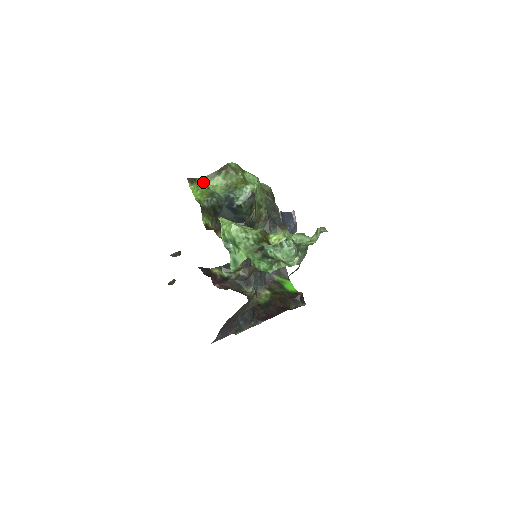
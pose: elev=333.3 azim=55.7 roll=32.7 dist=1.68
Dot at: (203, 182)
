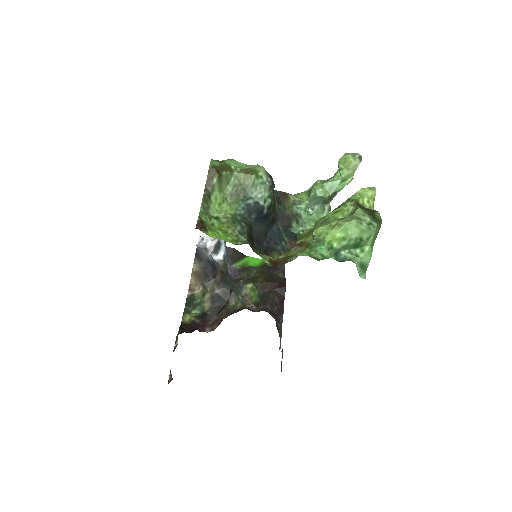
Dot at: (204, 217)
